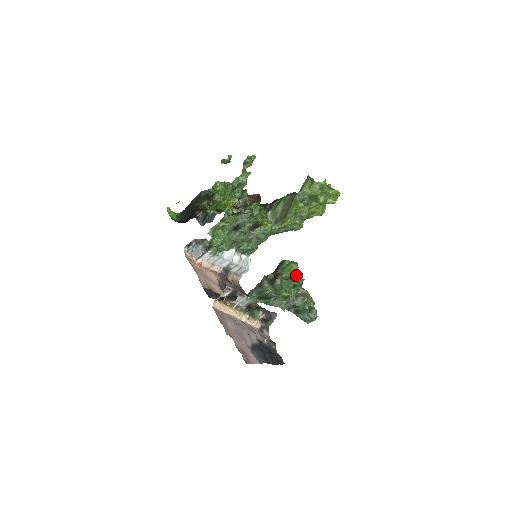
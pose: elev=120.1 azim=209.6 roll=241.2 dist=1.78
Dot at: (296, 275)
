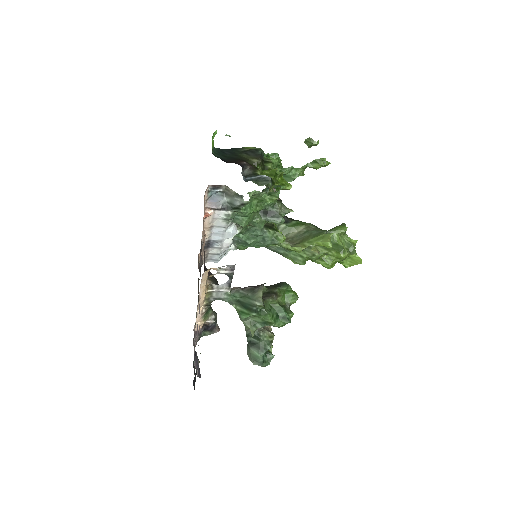
Dot at: (289, 307)
